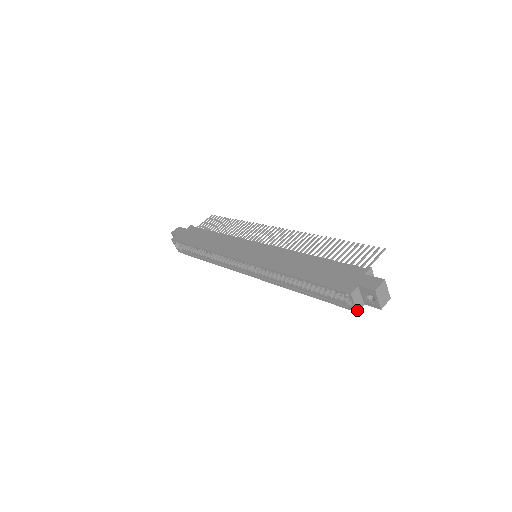
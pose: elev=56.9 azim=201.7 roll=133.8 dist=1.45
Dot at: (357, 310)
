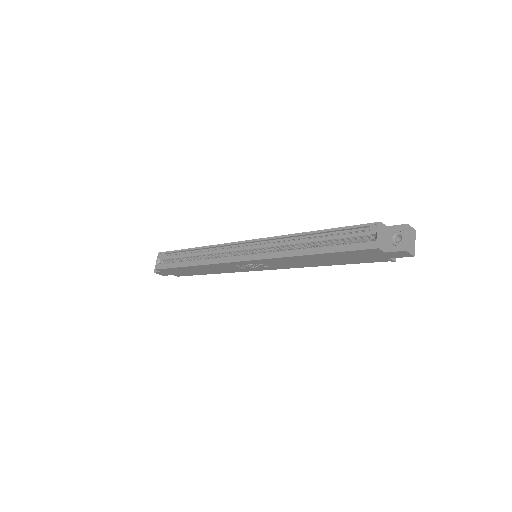
Dot at: (379, 246)
